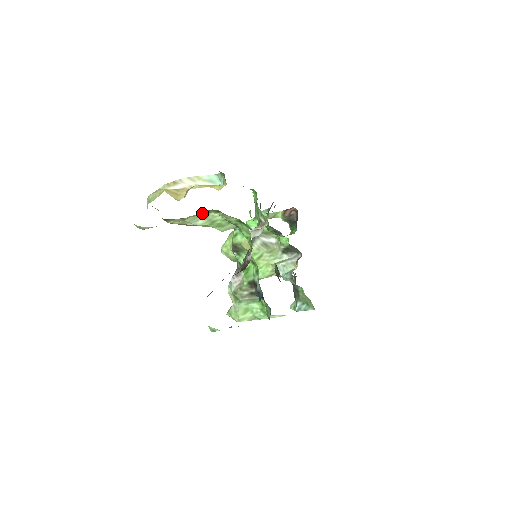
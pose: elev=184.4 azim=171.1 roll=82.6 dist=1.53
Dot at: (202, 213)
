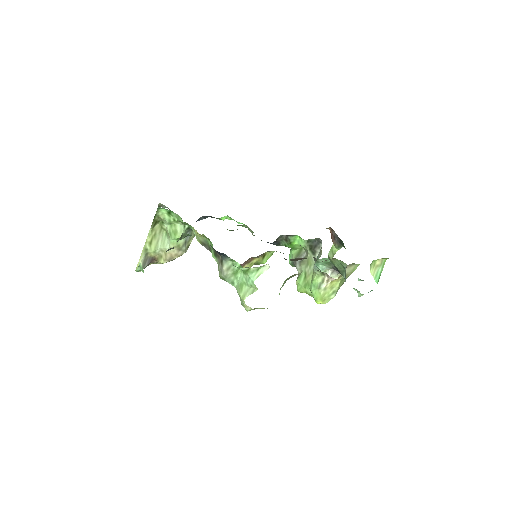
Dot at: (164, 235)
